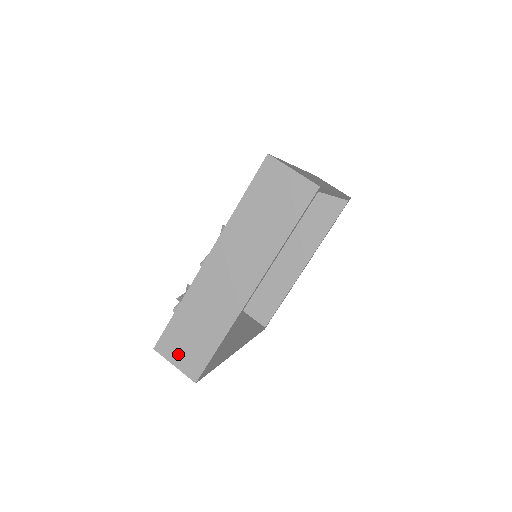
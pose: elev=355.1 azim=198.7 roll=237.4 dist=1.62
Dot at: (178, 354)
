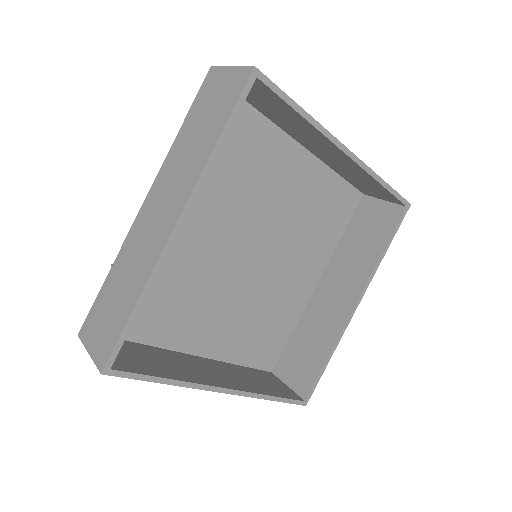
Dot at: (95, 335)
